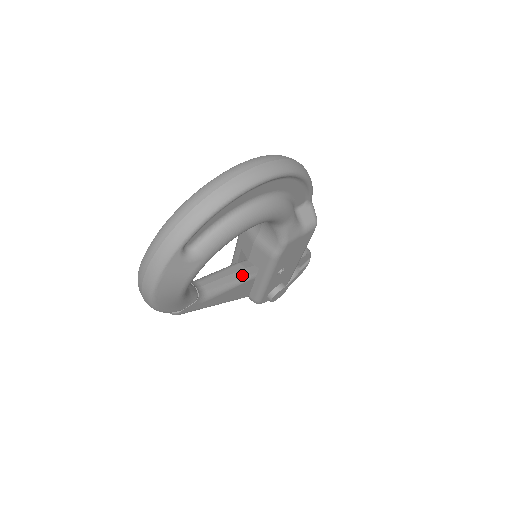
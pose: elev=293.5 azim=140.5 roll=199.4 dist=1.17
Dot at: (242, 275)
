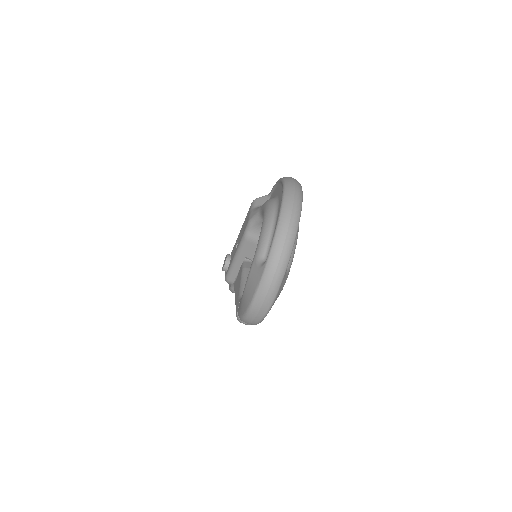
Dot at: occluded
